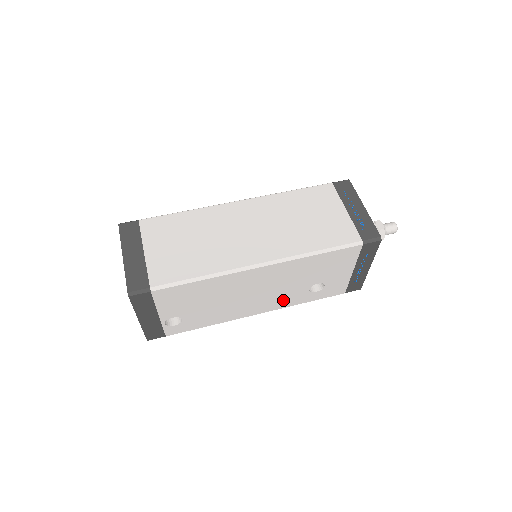
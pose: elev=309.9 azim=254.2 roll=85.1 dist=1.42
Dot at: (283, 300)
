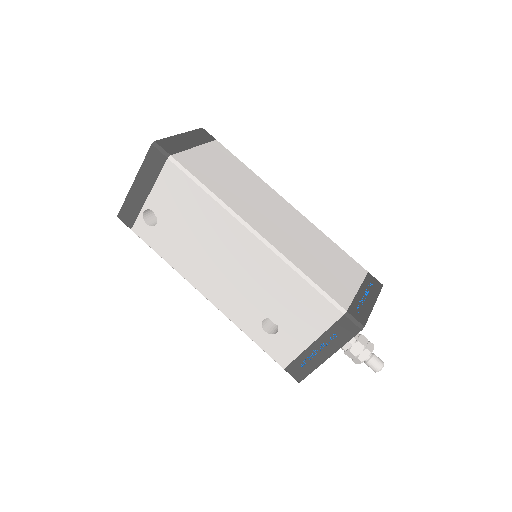
Dot at: (235, 306)
